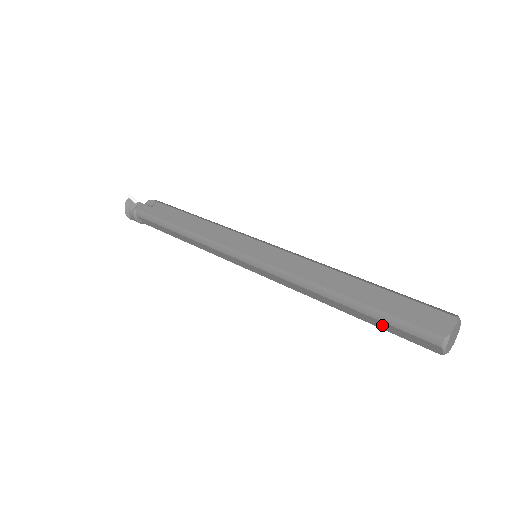
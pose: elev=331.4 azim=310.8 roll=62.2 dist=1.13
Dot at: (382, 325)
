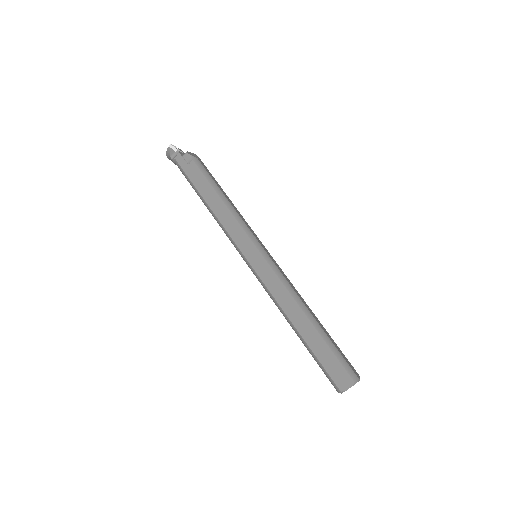
Dot at: occluded
